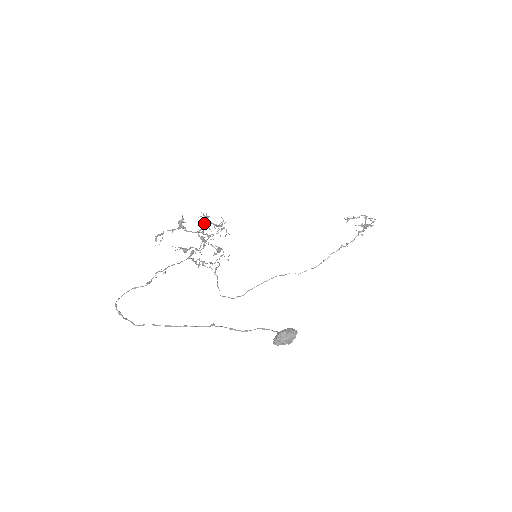
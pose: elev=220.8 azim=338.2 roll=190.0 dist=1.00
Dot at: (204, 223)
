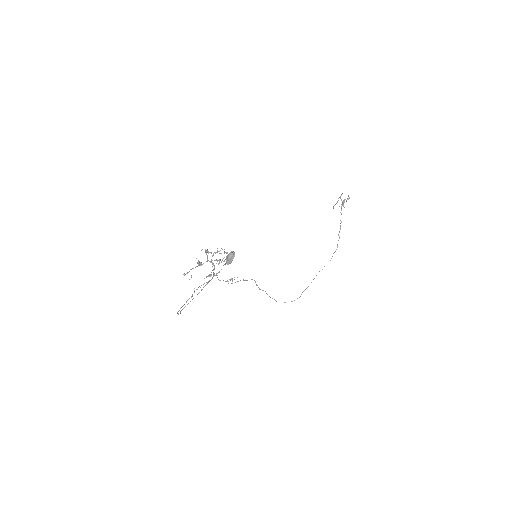
Dot at: (206, 254)
